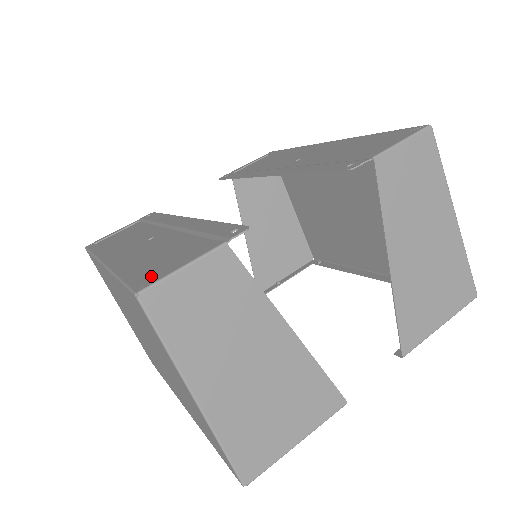
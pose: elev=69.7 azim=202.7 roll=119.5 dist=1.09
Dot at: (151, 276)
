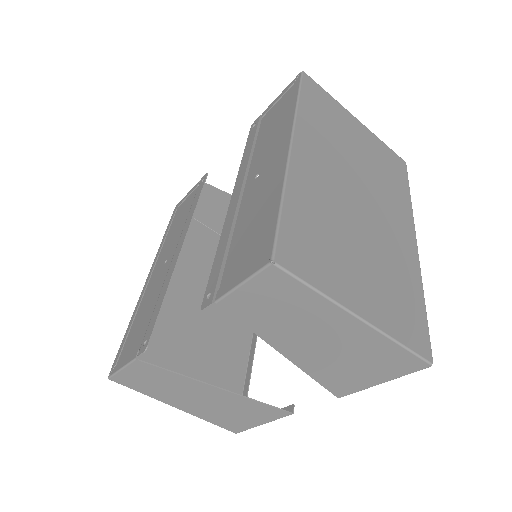
Dot at: (121, 357)
